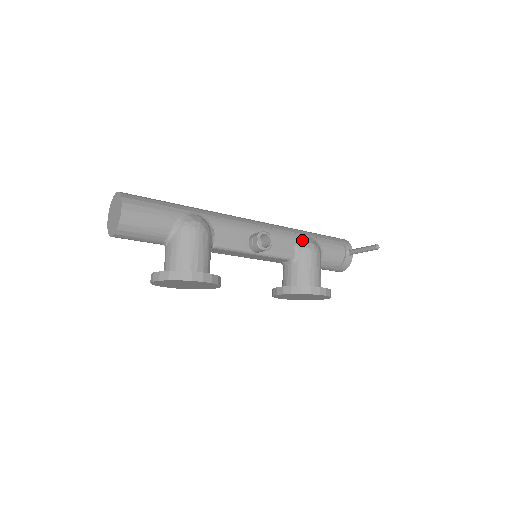
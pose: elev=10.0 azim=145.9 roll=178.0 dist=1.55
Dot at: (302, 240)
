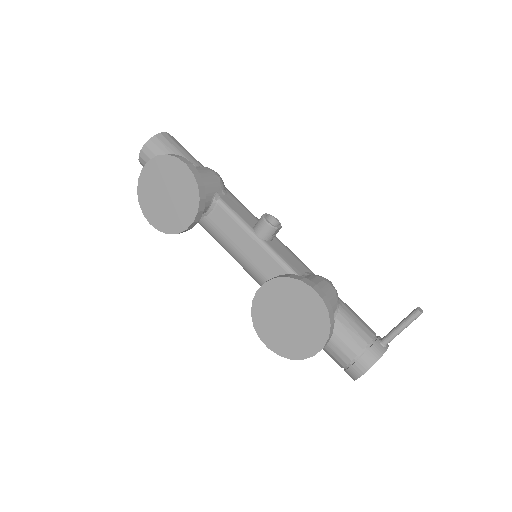
Dot at: occluded
